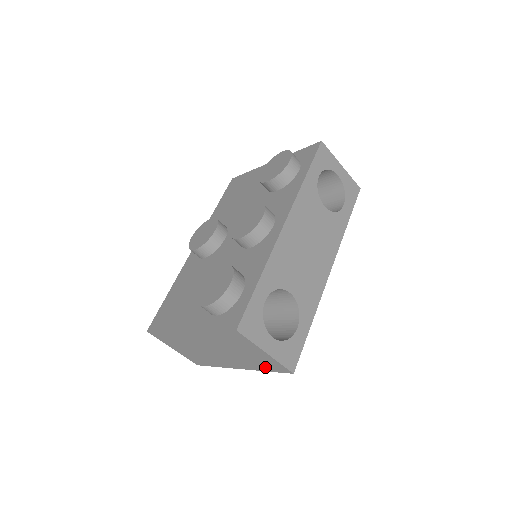
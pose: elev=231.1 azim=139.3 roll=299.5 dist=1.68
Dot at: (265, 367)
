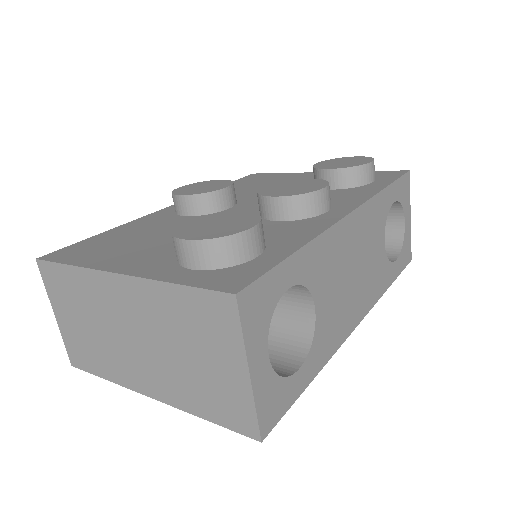
Dot at: (211, 408)
